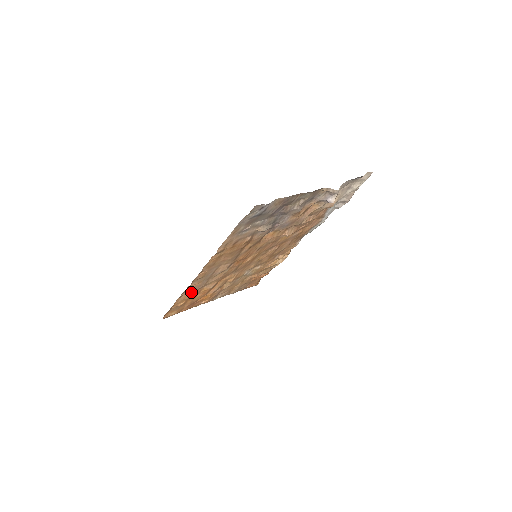
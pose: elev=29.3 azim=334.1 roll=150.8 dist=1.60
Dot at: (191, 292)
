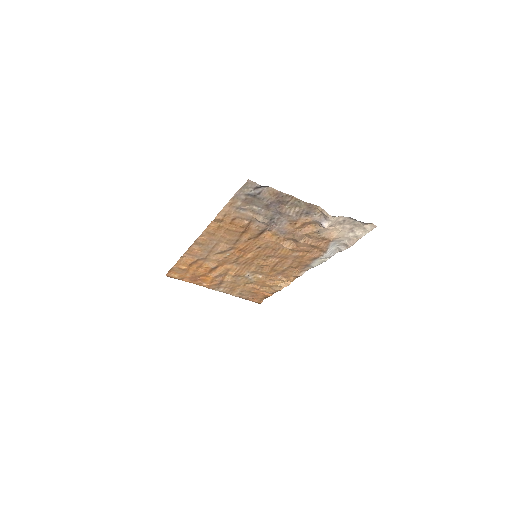
Dot at: (193, 258)
